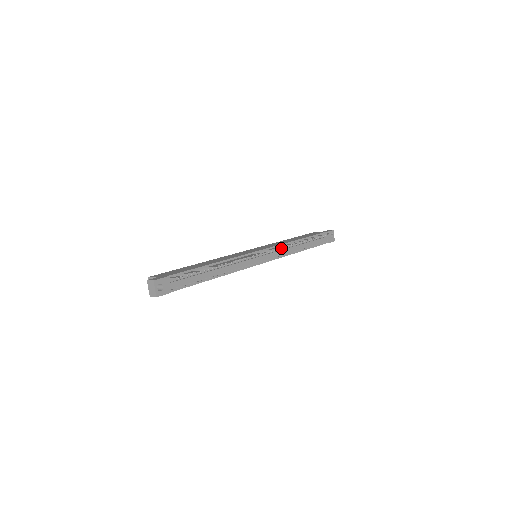
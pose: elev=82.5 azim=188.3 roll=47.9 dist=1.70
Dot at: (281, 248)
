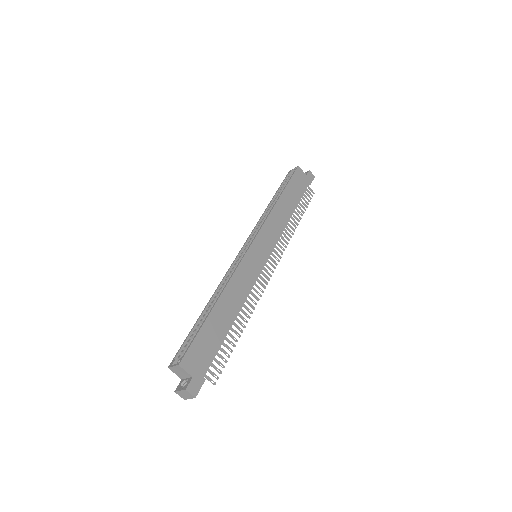
Dot at: (281, 253)
